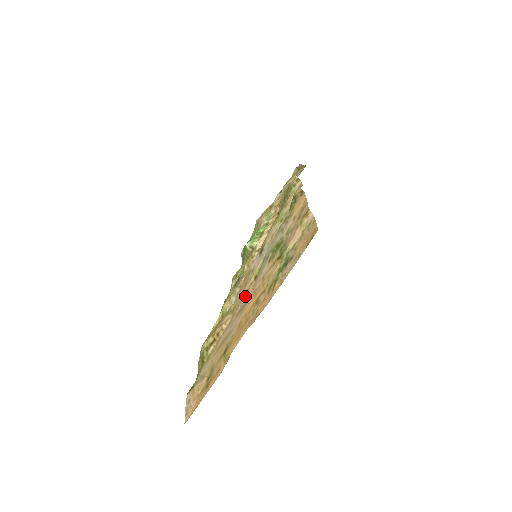
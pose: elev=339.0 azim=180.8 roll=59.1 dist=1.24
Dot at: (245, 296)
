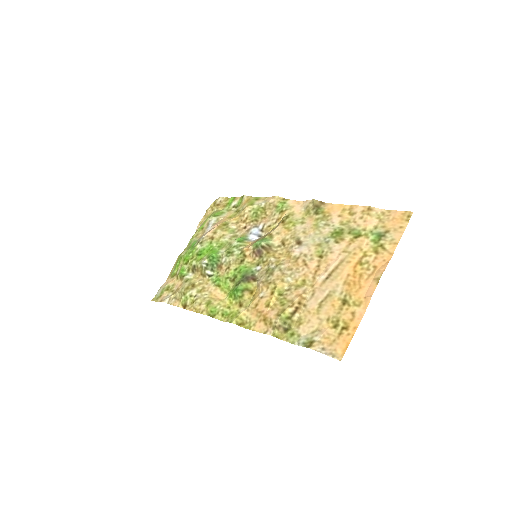
Dot at: (320, 270)
